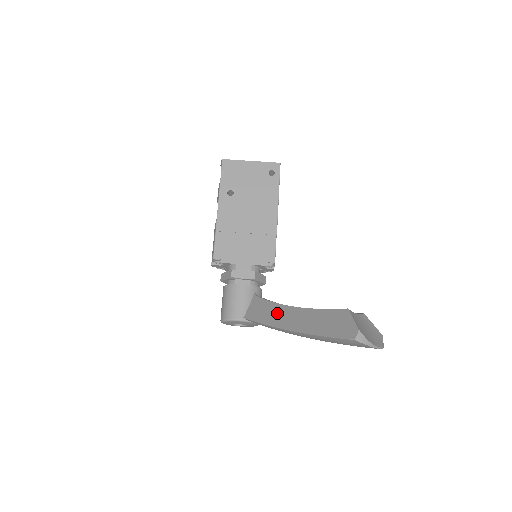
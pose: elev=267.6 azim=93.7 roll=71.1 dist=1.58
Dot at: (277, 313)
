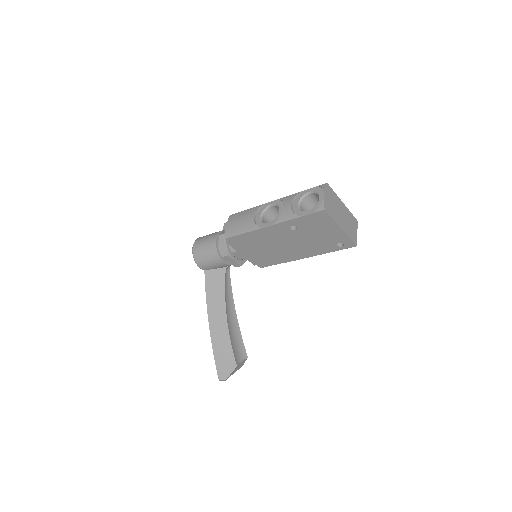
Dot at: (218, 305)
